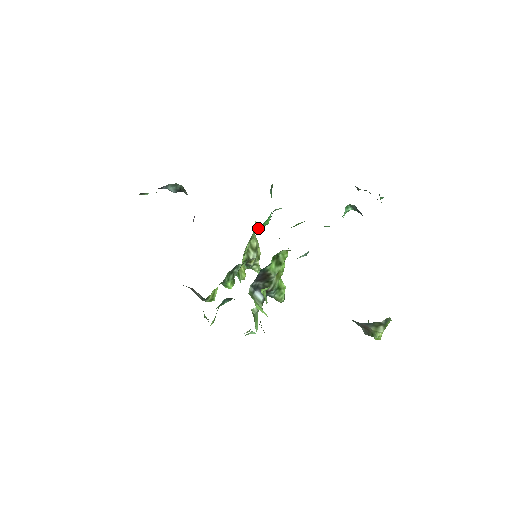
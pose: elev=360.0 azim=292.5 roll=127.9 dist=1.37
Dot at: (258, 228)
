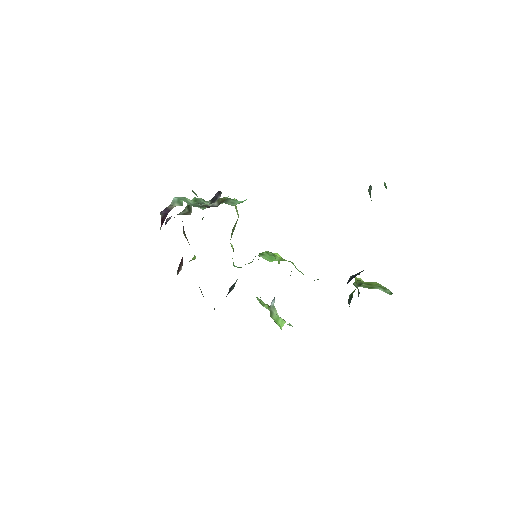
Dot at: occluded
